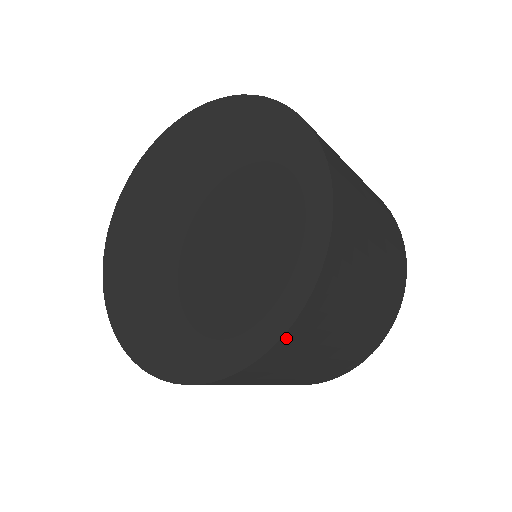
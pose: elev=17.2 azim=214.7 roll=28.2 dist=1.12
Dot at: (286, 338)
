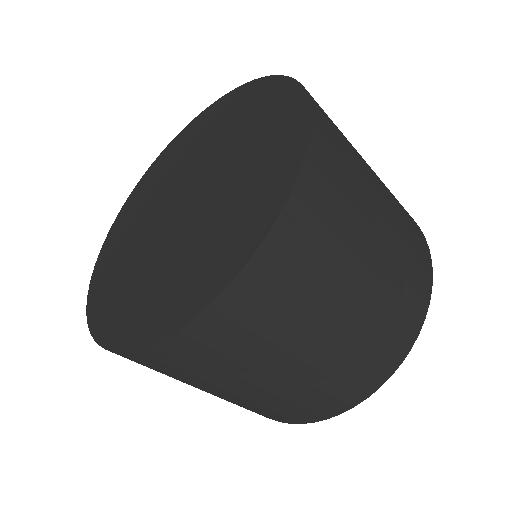
Dot at: (317, 130)
